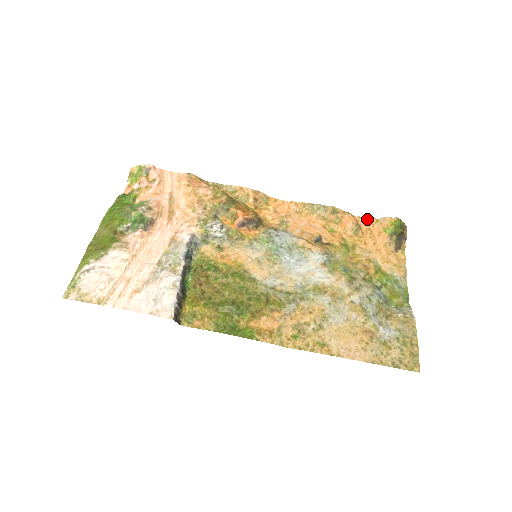
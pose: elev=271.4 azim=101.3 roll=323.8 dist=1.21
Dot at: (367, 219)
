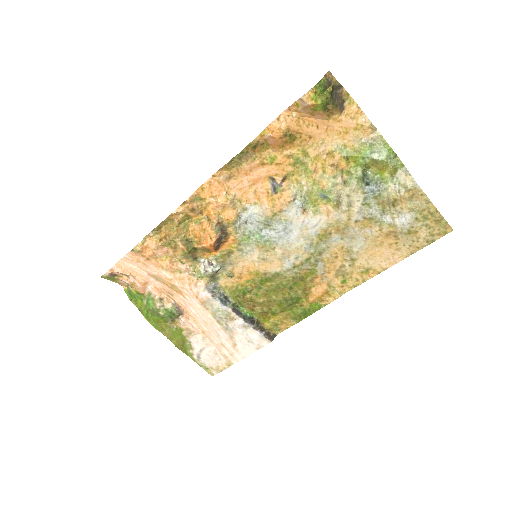
Dot at: (286, 111)
